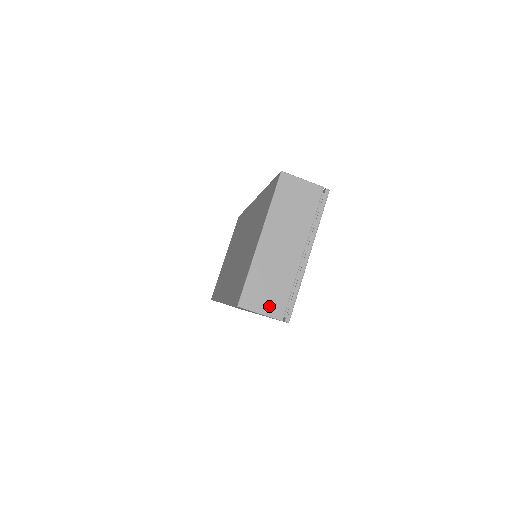
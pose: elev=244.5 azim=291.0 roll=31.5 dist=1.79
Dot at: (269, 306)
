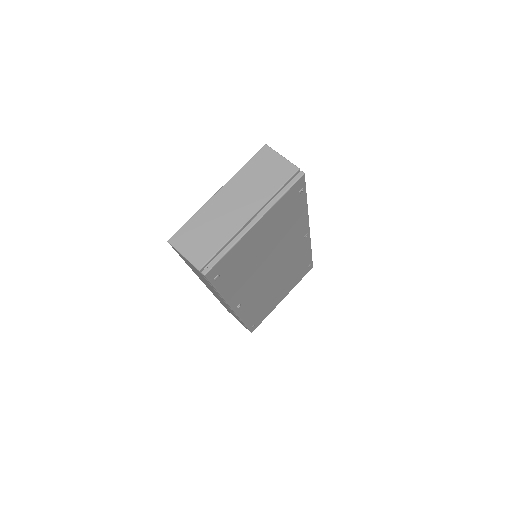
Dot at: (194, 252)
